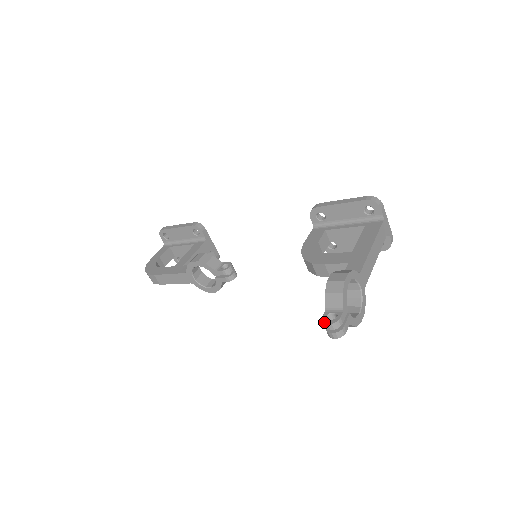
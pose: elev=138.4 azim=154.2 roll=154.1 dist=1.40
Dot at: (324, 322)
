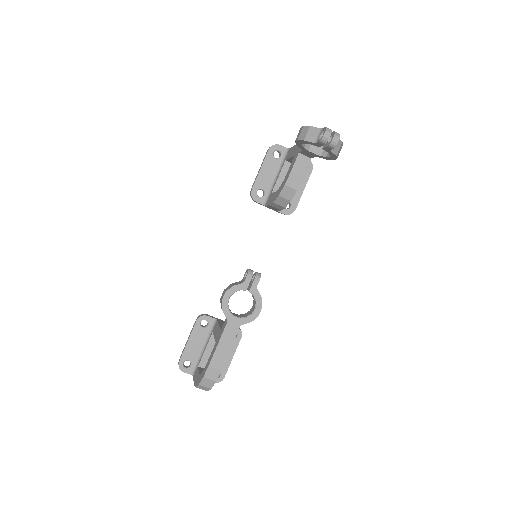
Dot at: (322, 137)
